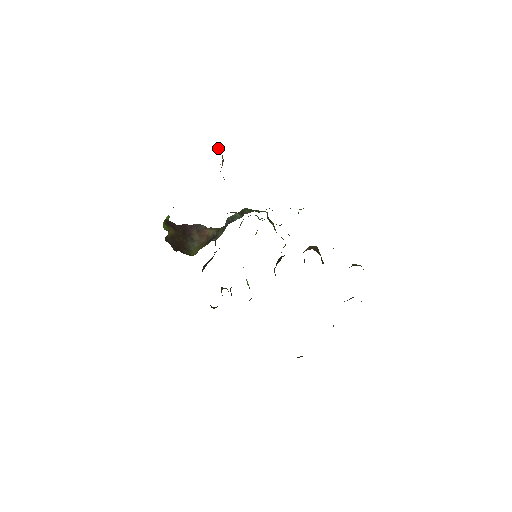
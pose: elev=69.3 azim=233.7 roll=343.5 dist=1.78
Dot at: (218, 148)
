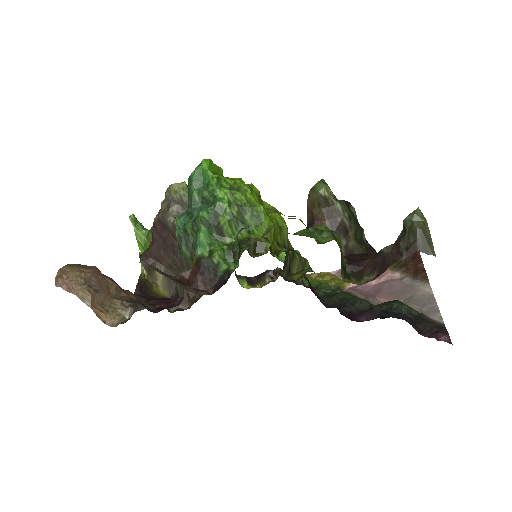
Dot at: (63, 289)
